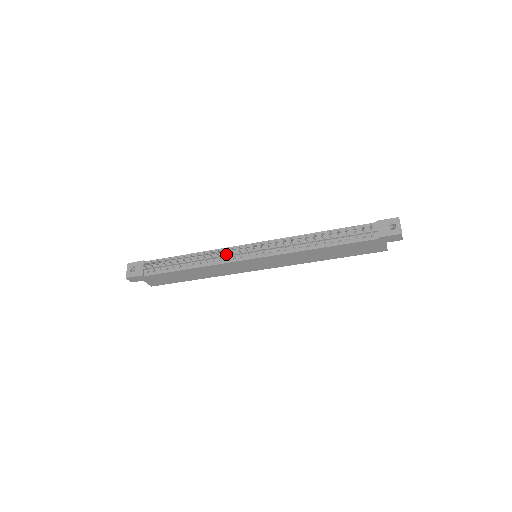
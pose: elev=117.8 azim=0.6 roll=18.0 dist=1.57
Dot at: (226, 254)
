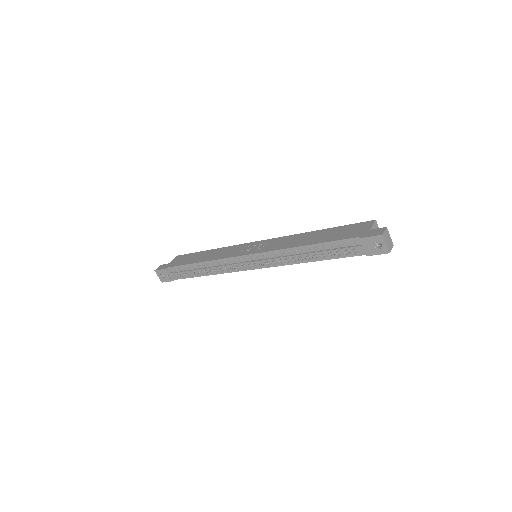
Dot at: (229, 269)
